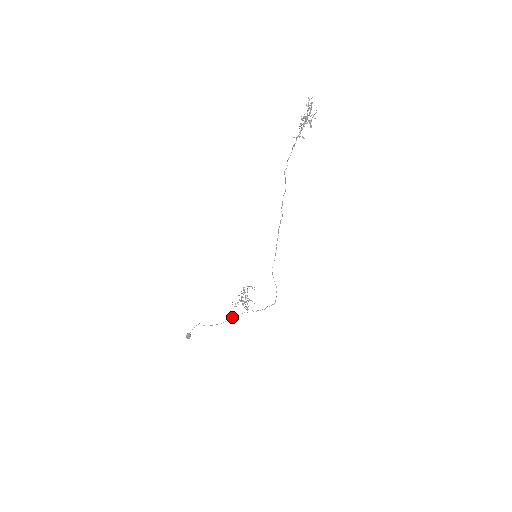
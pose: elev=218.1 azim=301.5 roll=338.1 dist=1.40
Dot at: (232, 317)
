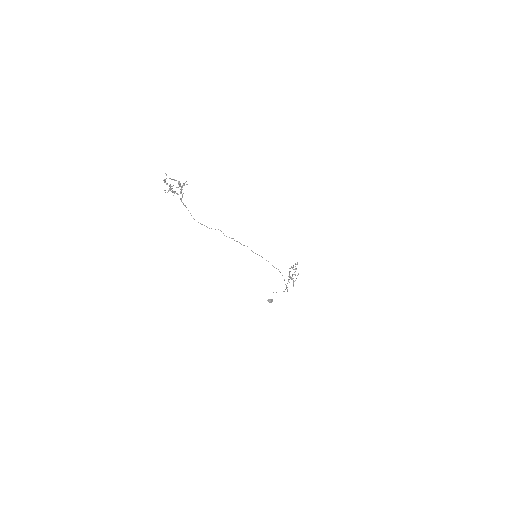
Dot at: (283, 291)
